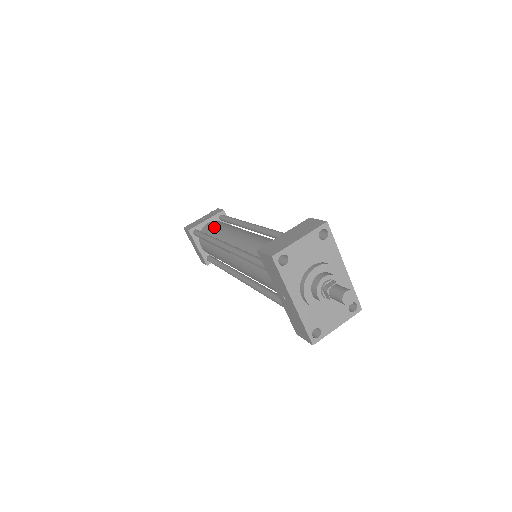
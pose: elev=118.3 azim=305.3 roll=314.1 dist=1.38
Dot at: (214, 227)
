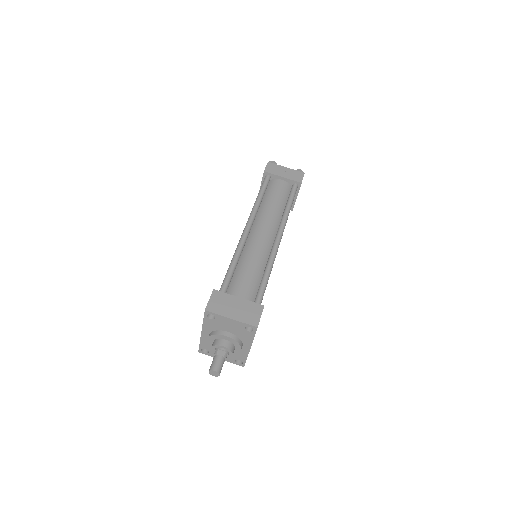
Dot at: (275, 193)
